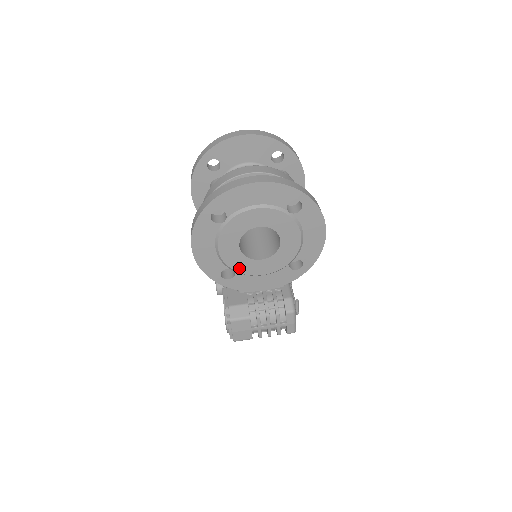
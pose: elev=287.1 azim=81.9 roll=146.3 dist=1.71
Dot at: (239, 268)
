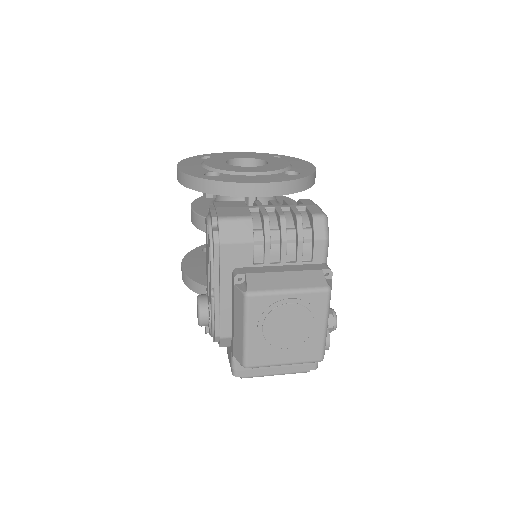
Dot at: (226, 169)
